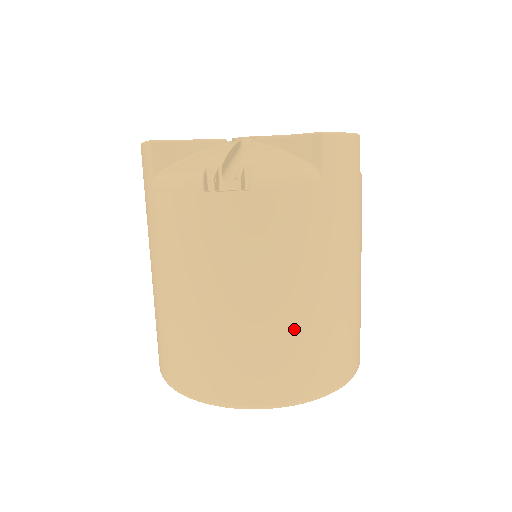
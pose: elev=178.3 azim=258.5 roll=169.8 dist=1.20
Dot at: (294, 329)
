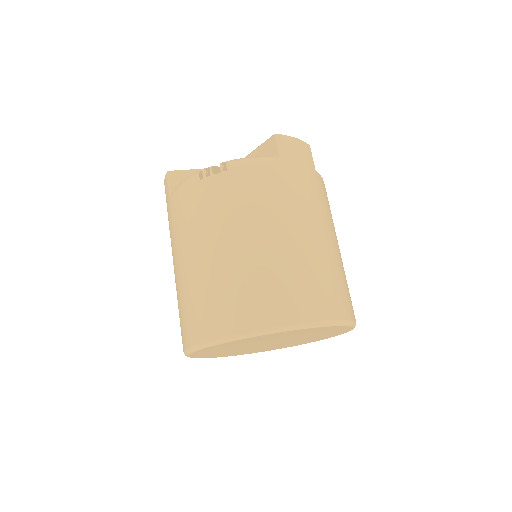
Dot at: (275, 262)
